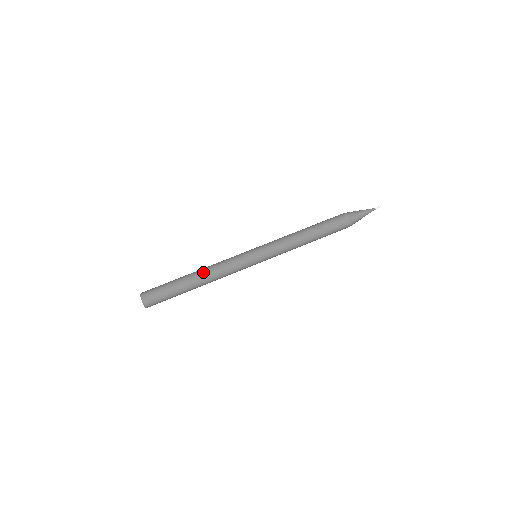
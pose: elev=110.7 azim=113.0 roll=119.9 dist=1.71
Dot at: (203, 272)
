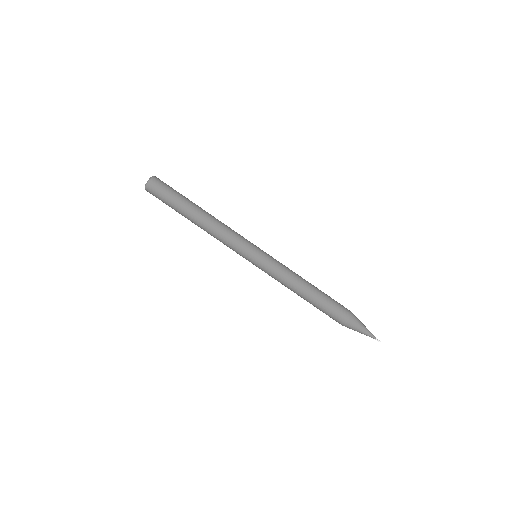
Dot at: (203, 227)
